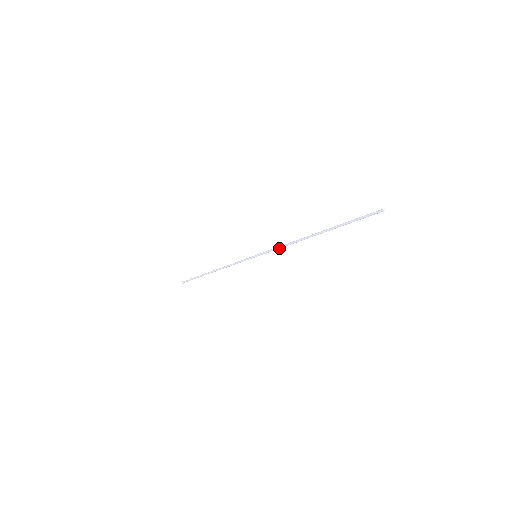
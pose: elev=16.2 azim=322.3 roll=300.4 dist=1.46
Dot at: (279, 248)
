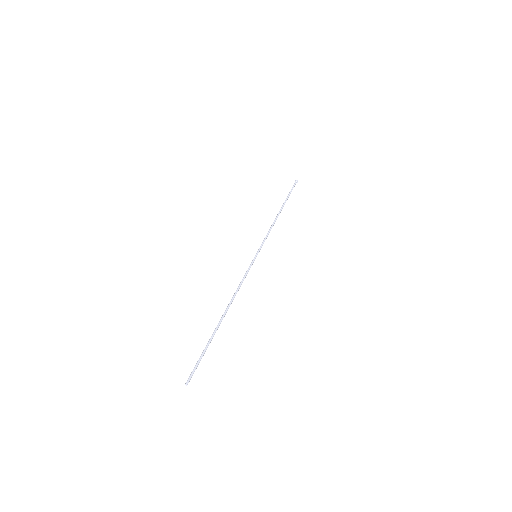
Dot at: (243, 280)
